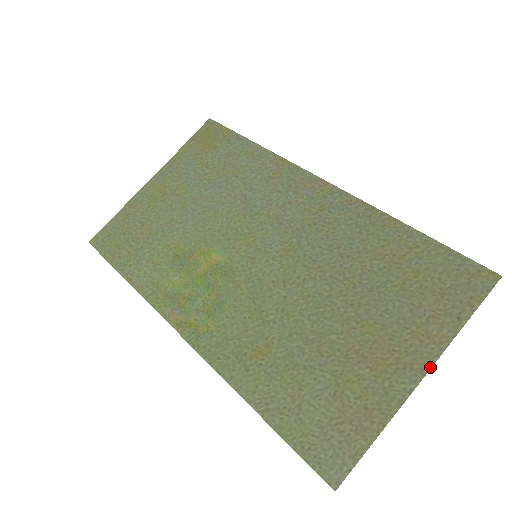
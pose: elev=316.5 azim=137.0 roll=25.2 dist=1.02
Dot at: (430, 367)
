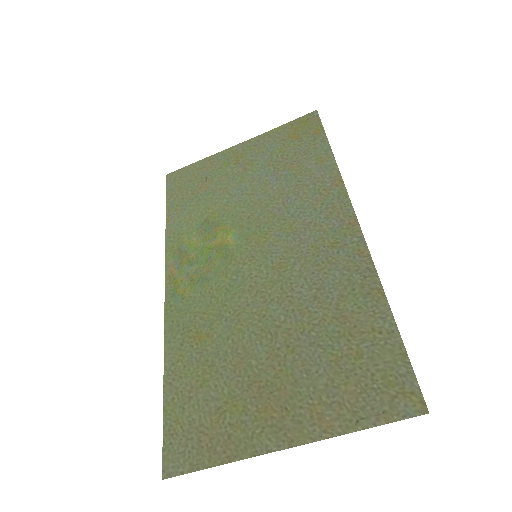
Dot at: (300, 444)
